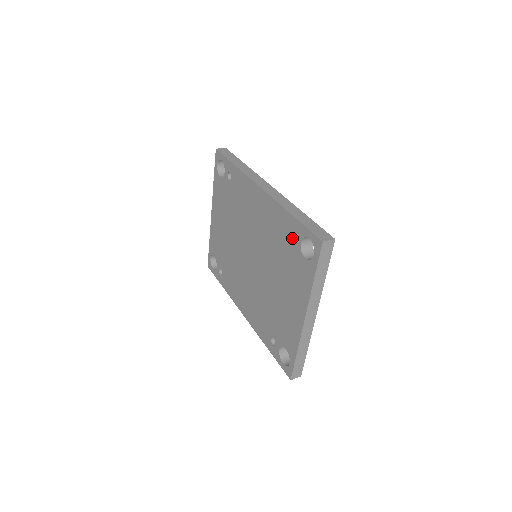
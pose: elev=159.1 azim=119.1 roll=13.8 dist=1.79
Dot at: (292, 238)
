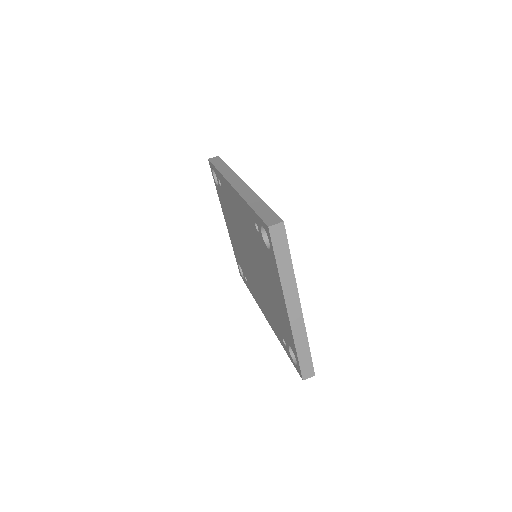
Dot at: (257, 230)
